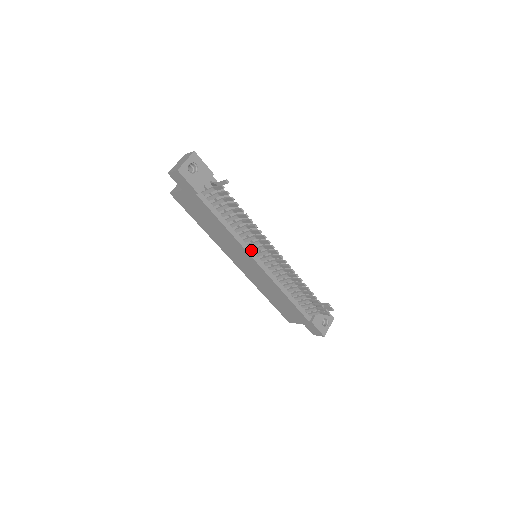
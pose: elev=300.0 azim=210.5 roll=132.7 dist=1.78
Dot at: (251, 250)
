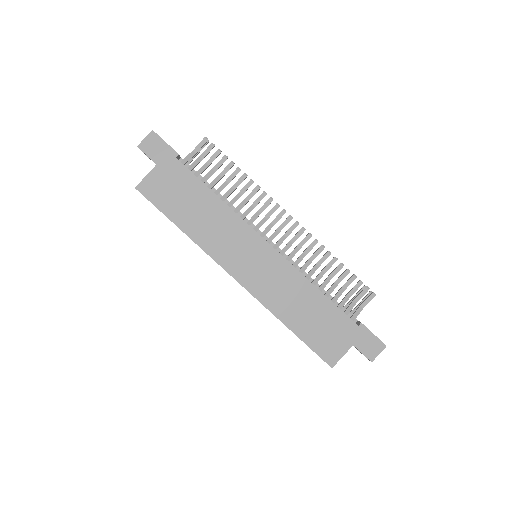
Dot at: (252, 229)
